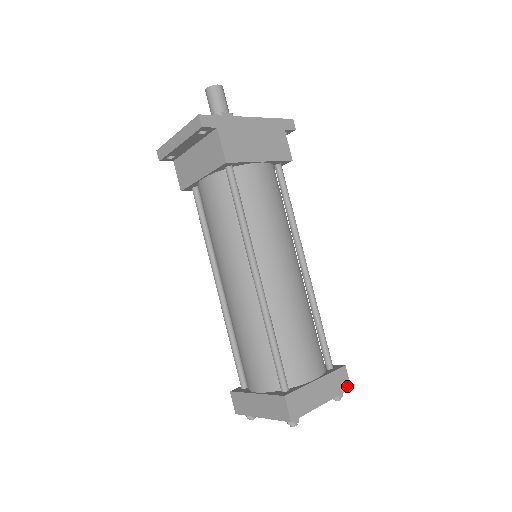
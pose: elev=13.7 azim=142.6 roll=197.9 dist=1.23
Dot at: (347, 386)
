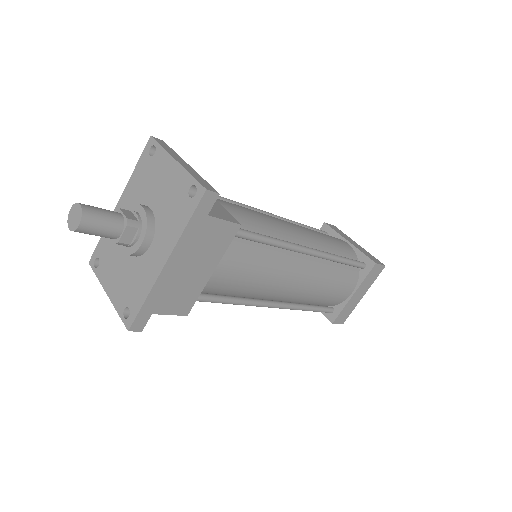
Dot at: (381, 269)
